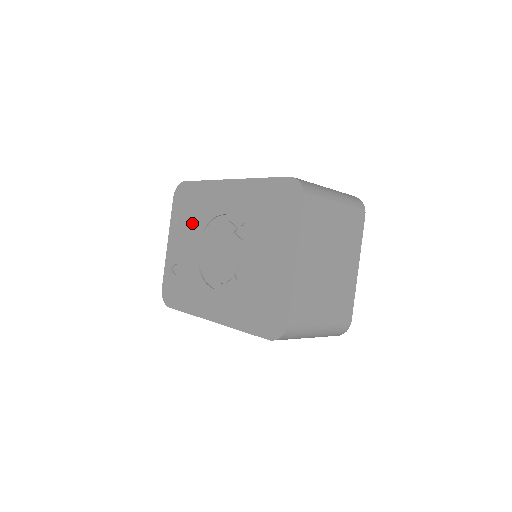
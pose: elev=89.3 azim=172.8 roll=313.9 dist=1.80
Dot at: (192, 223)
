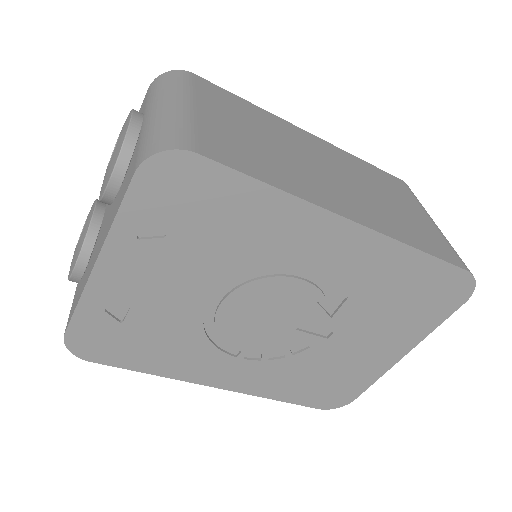
Dot at: (204, 255)
